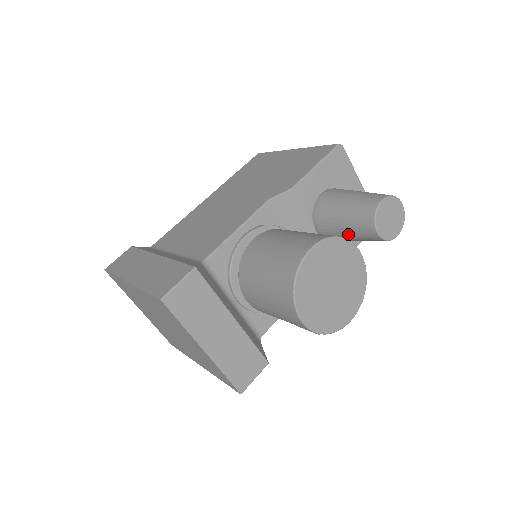
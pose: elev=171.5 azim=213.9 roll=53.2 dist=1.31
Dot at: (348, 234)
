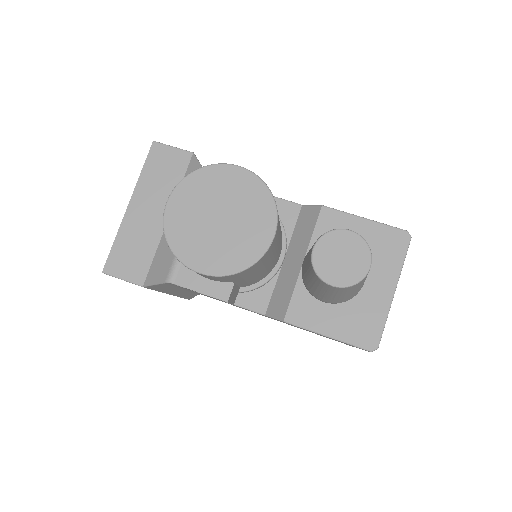
Dot at: occluded
